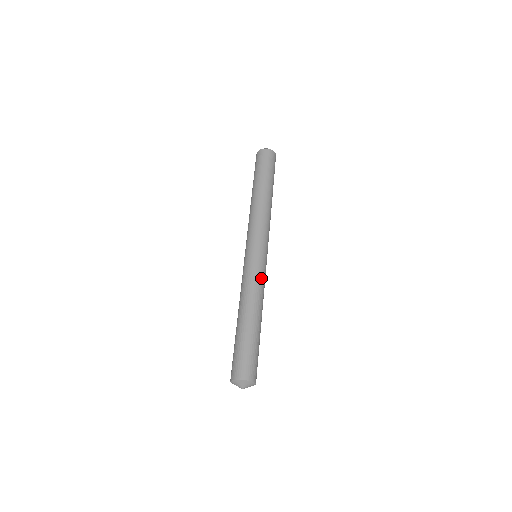
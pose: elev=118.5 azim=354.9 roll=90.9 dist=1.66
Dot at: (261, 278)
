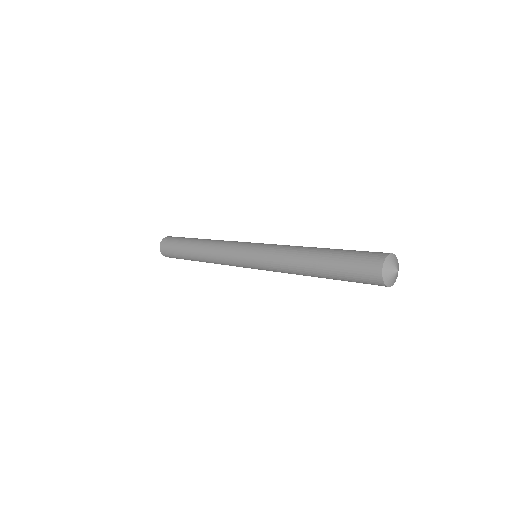
Dot at: occluded
